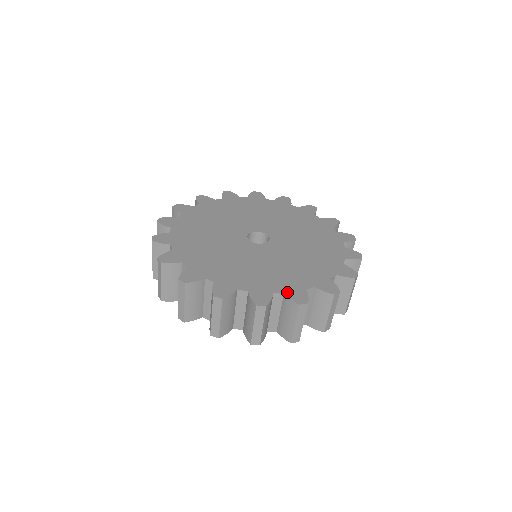
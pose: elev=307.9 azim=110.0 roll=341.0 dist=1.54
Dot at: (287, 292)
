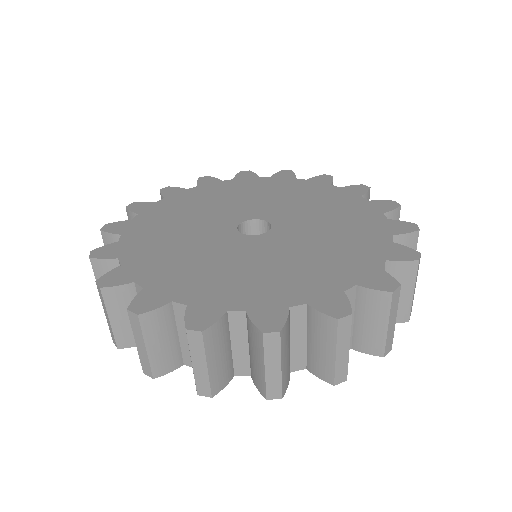
Dot at: (359, 282)
